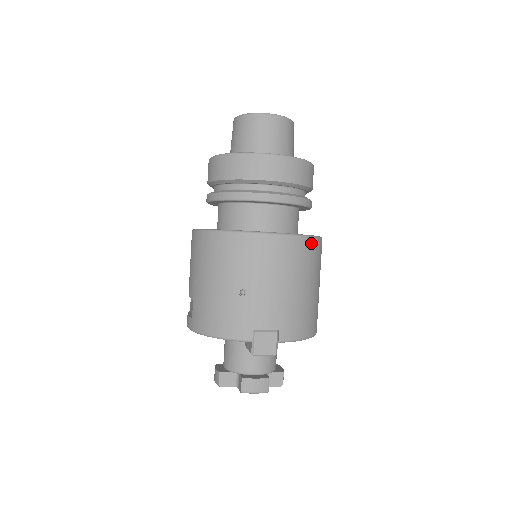
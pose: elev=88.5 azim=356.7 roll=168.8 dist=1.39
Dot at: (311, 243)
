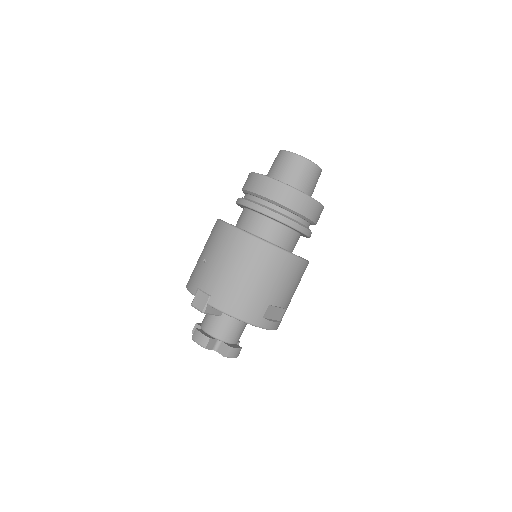
Dot at: (264, 246)
